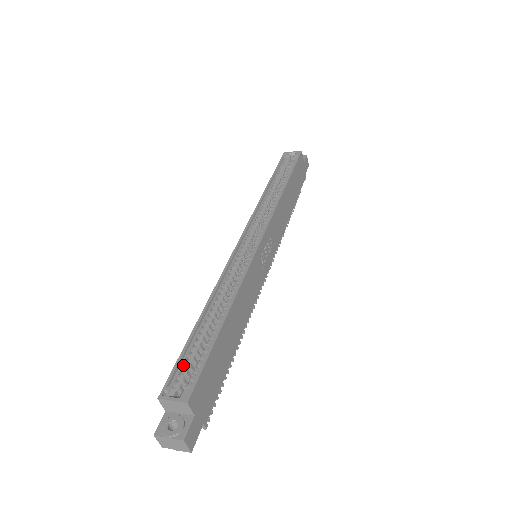
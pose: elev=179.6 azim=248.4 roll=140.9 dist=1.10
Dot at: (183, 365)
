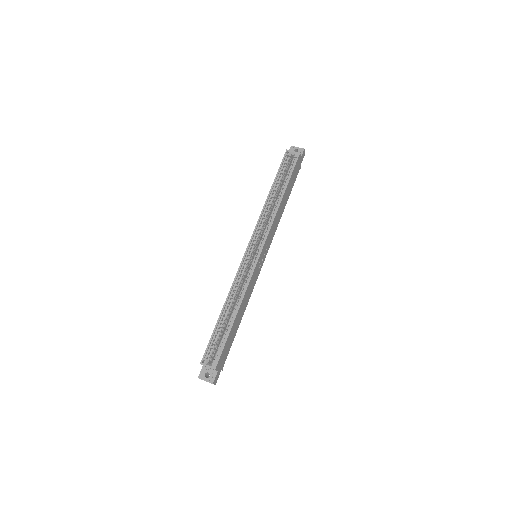
Dot at: (212, 344)
